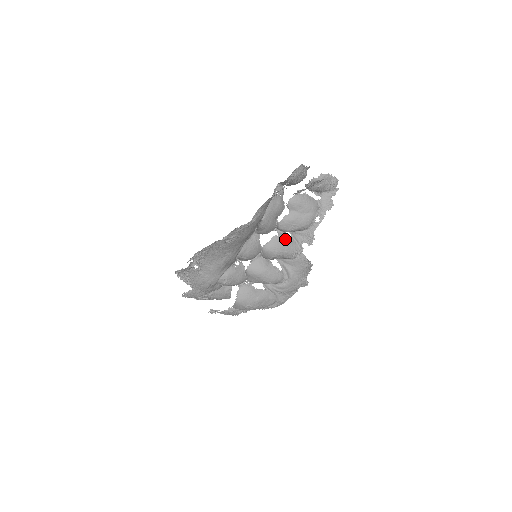
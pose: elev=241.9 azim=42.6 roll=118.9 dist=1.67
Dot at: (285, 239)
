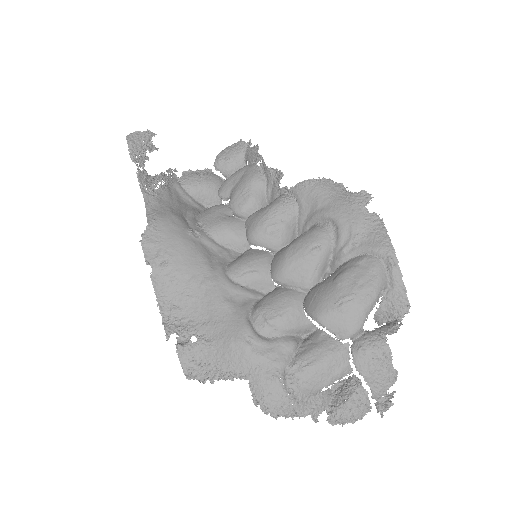
Dot at: (260, 210)
